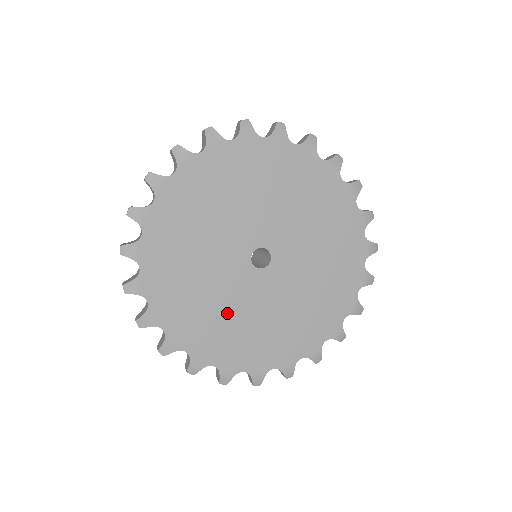
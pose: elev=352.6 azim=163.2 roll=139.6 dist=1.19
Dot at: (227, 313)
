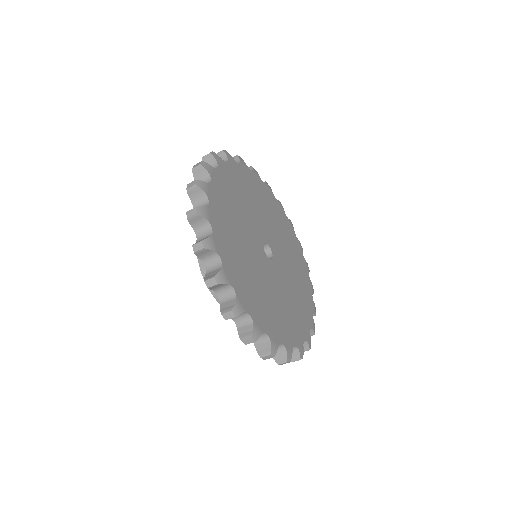
Dot at: (278, 301)
